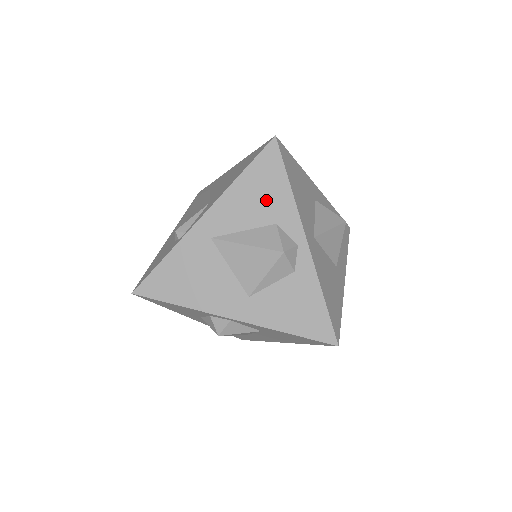
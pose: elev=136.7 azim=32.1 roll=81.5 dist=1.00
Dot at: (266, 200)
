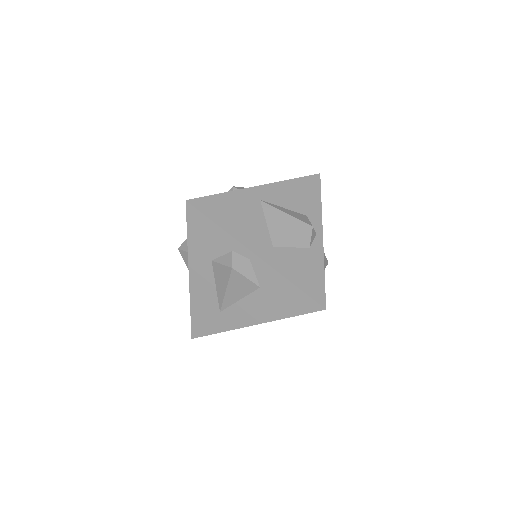
Dot at: (304, 200)
